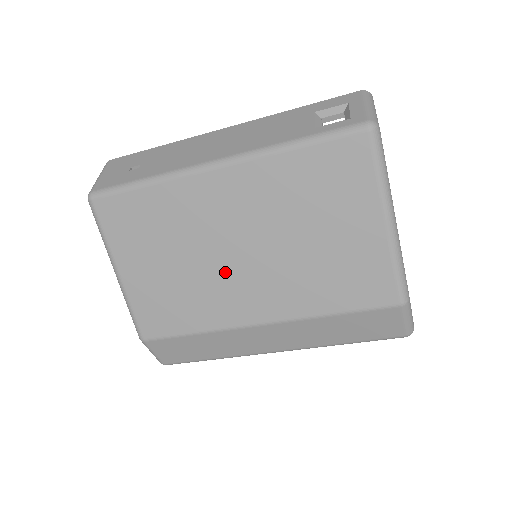
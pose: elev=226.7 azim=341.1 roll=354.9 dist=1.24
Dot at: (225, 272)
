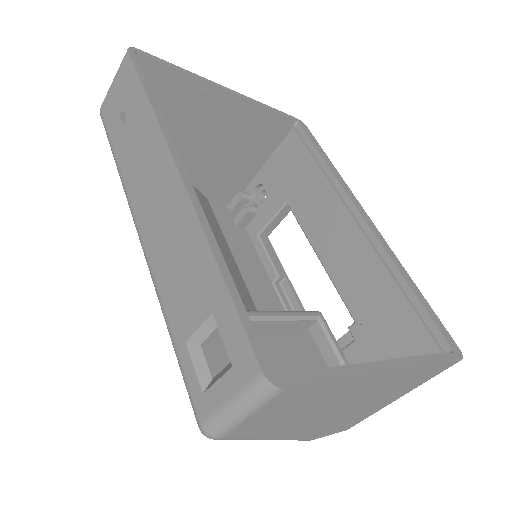
Dot at: occluded
